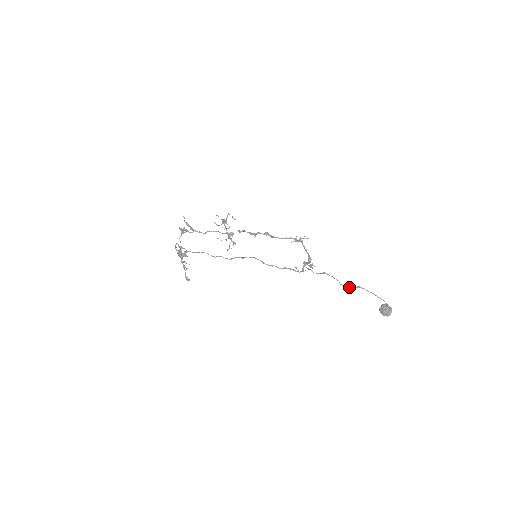
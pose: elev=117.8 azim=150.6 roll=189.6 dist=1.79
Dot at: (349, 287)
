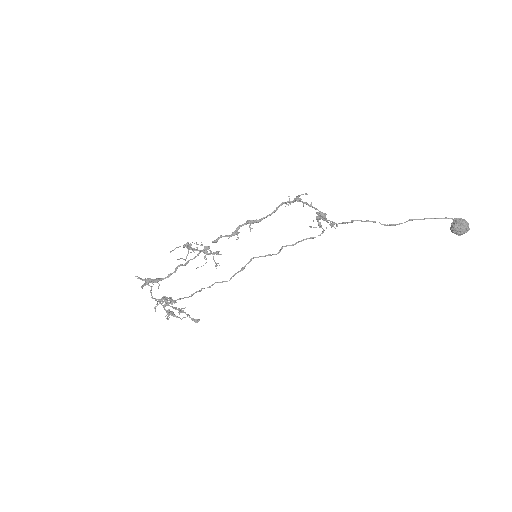
Dot at: occluded
